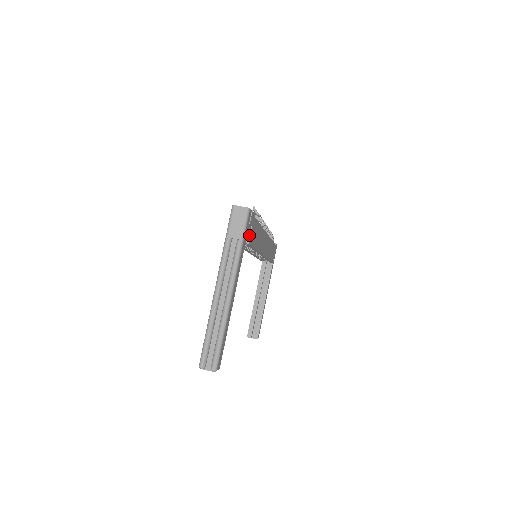
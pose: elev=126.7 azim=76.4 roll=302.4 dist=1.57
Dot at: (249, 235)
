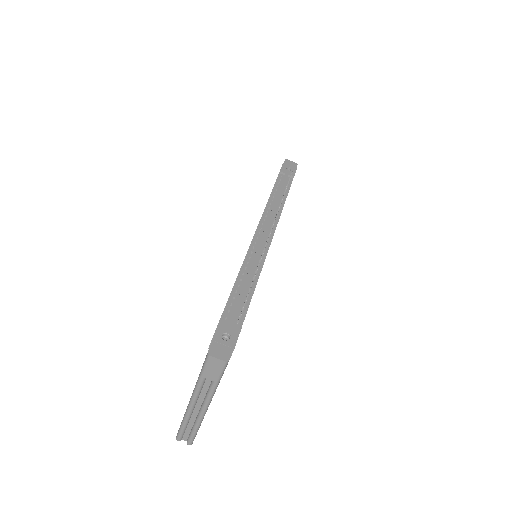
Dot at: occluded
